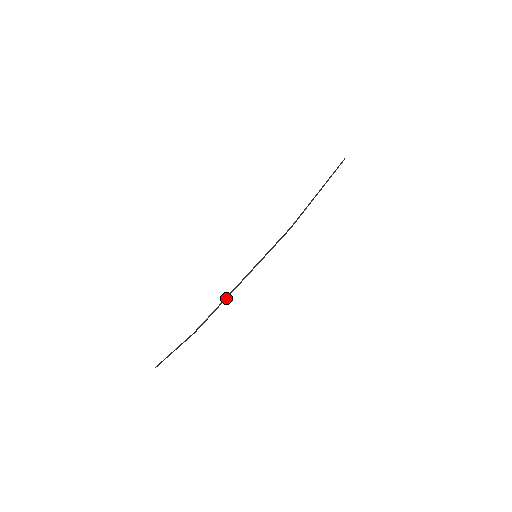
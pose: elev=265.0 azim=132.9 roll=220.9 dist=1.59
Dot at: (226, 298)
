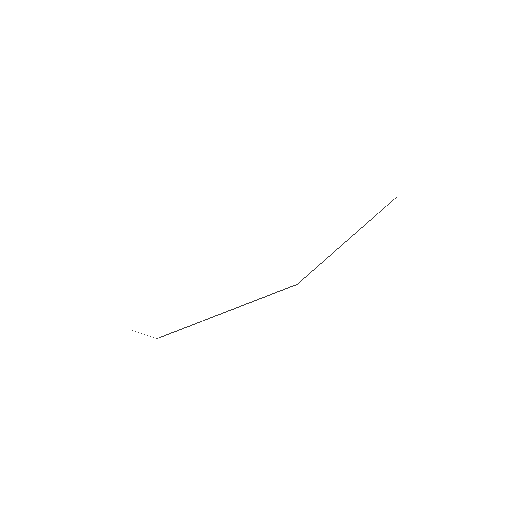
Dot at: (201, 321)
